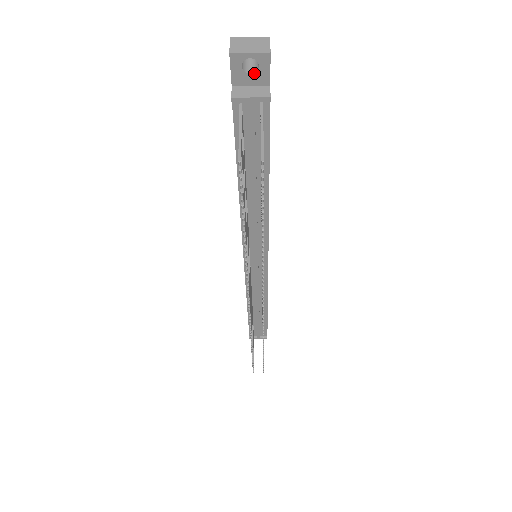
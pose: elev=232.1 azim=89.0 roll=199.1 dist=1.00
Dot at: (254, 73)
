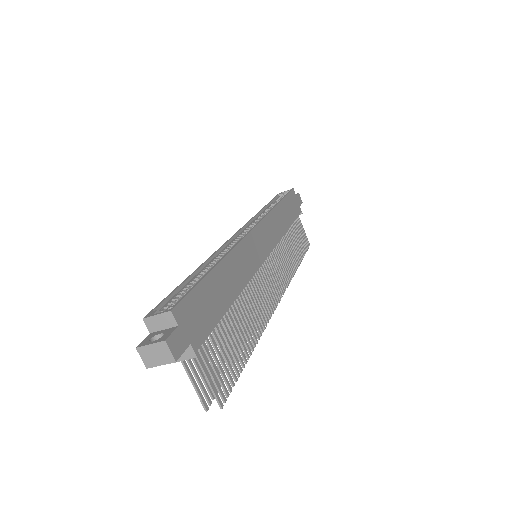
Dot at: occluded
